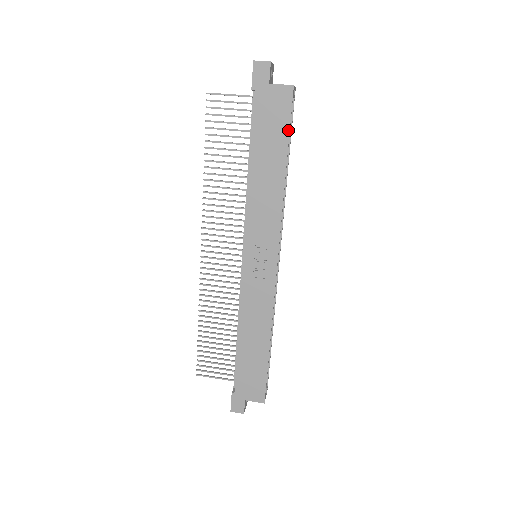
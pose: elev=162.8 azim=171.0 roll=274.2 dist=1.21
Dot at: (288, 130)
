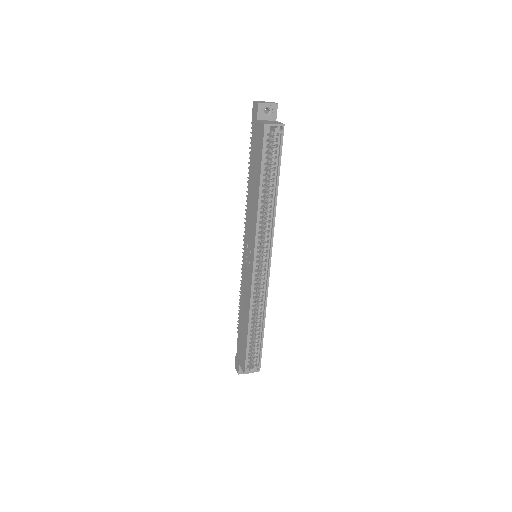
Dot at: (261, 160)
